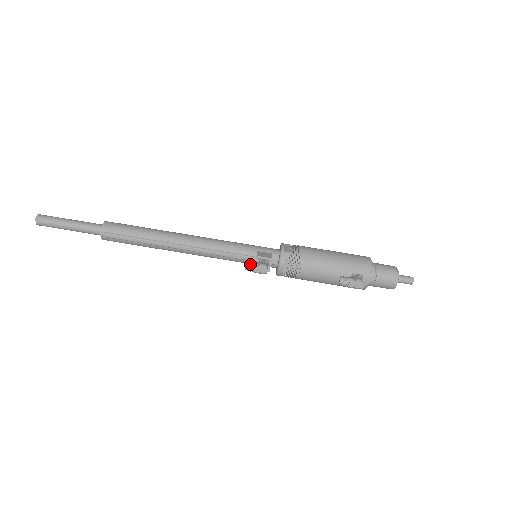
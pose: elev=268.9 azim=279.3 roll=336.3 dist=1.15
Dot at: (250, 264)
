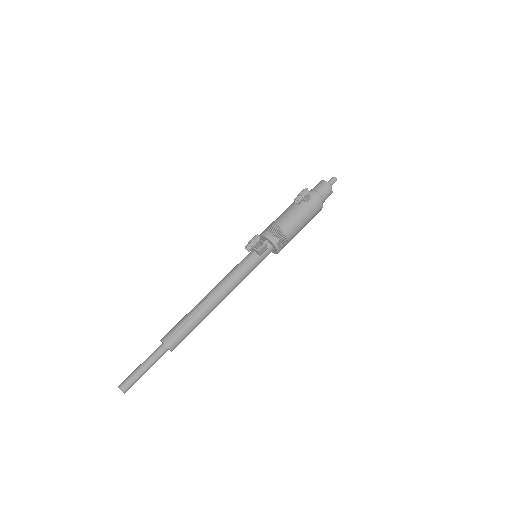
Dot at: (247, 244)
